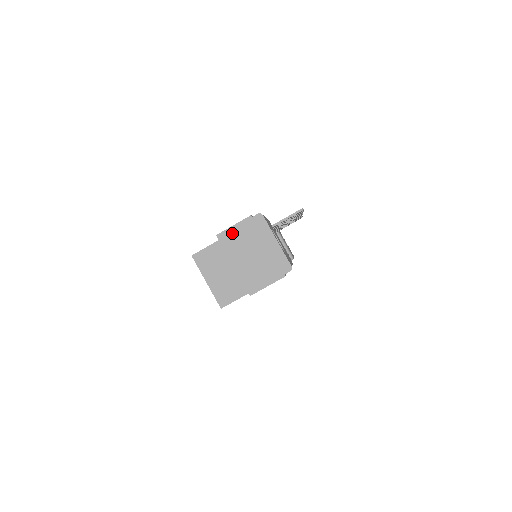
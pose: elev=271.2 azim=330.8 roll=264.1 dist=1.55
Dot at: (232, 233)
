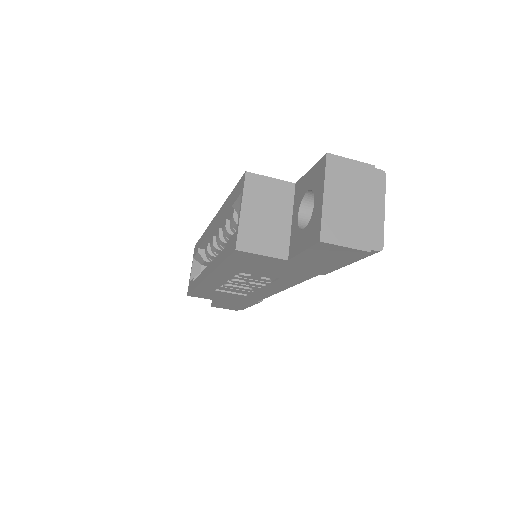
Dot at: (345, 165)
